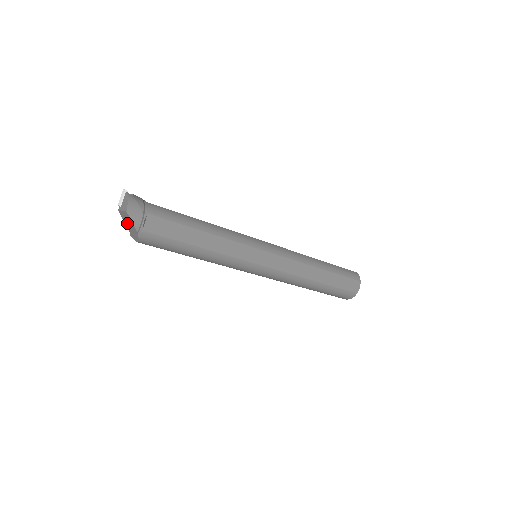
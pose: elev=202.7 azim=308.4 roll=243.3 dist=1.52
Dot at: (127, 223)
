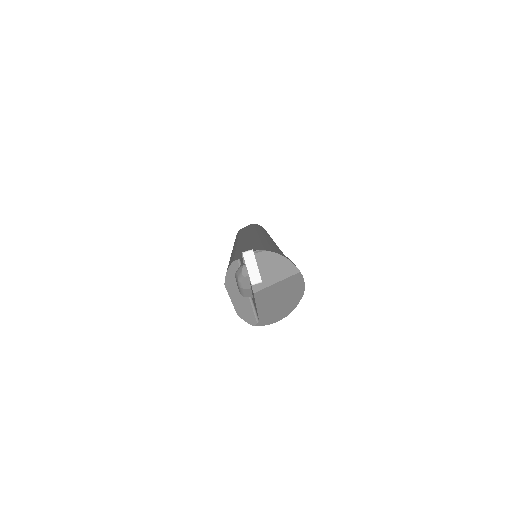
Dot at: (272, 302)
